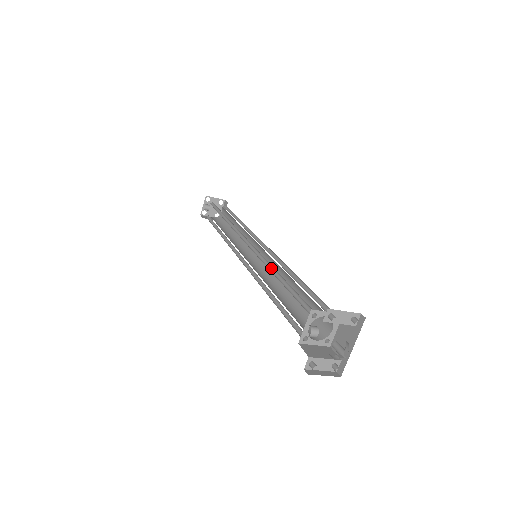
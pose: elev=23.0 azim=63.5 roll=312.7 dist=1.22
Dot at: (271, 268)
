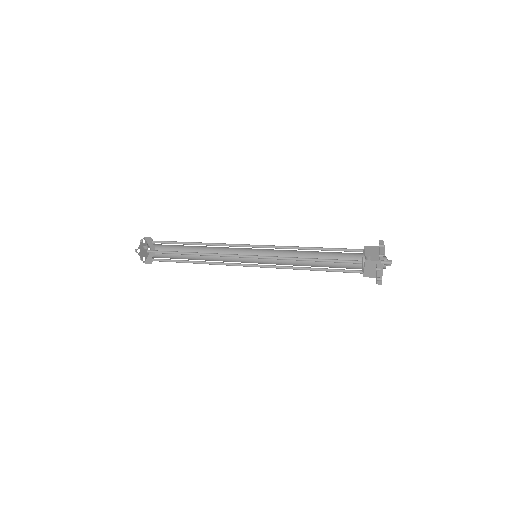
Dot at: occluded
